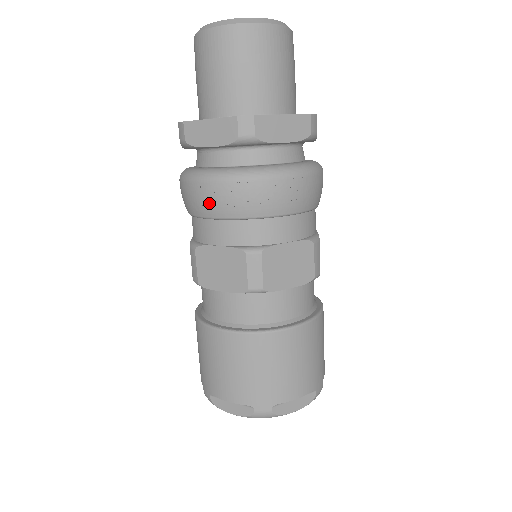
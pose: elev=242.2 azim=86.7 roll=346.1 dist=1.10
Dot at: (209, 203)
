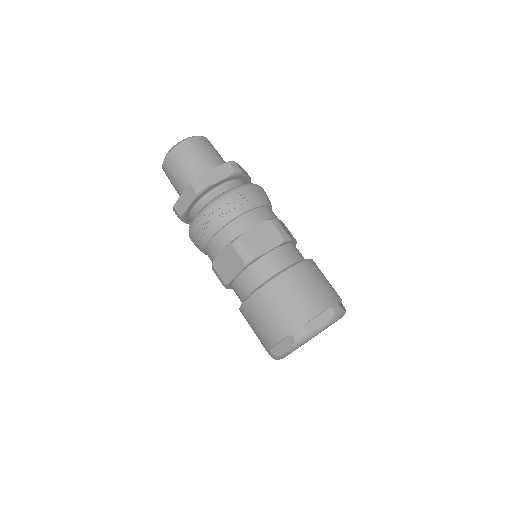
Dot at: (202, 233)
